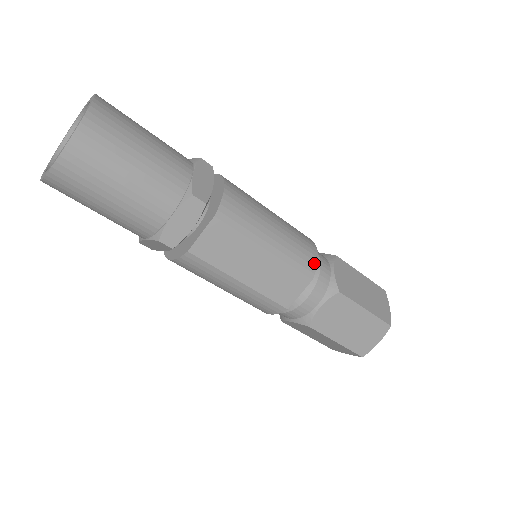
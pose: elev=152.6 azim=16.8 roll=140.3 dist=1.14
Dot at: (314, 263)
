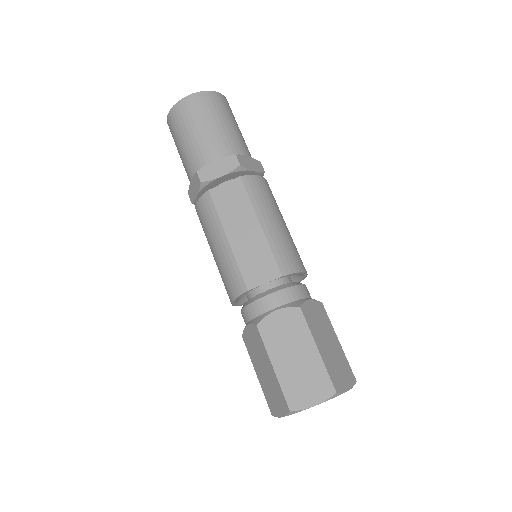
Dot at: (293, 269)
